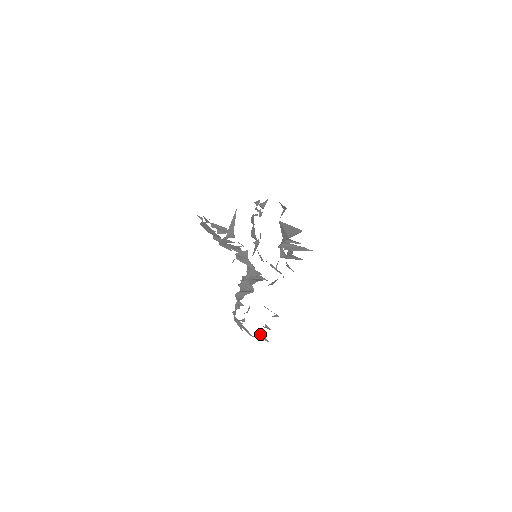
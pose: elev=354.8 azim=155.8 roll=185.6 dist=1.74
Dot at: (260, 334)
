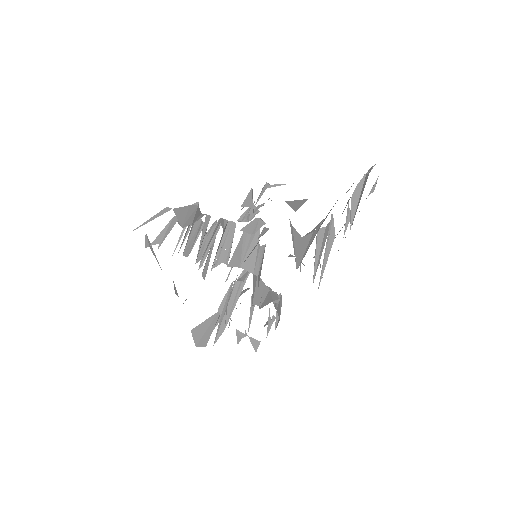
Dot at: occluded
